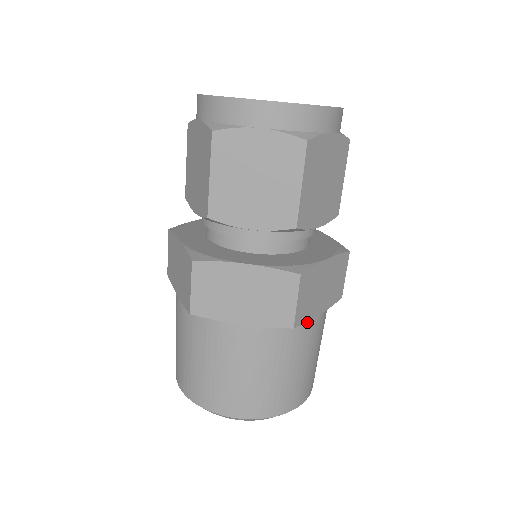
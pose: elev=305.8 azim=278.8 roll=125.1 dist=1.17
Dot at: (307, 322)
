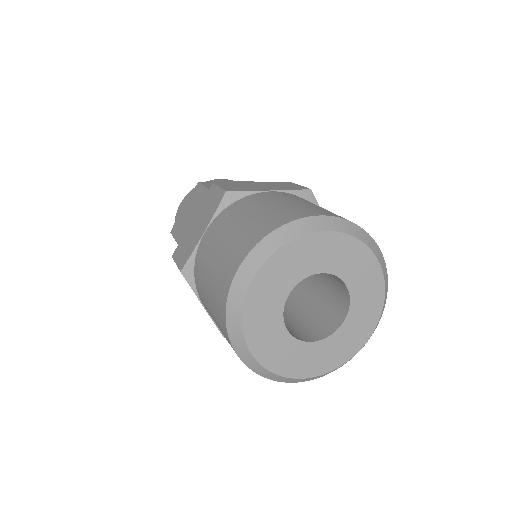
Dot at: occluded
